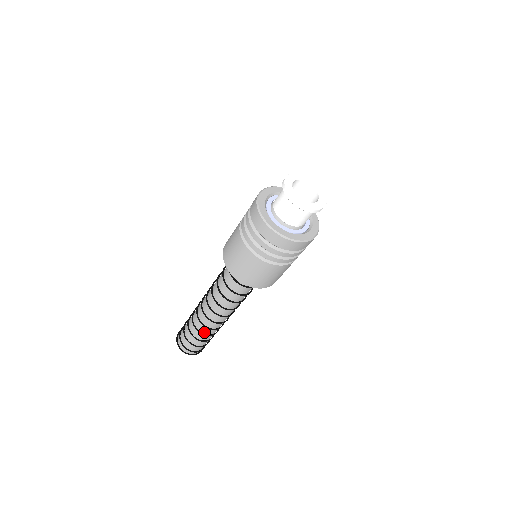
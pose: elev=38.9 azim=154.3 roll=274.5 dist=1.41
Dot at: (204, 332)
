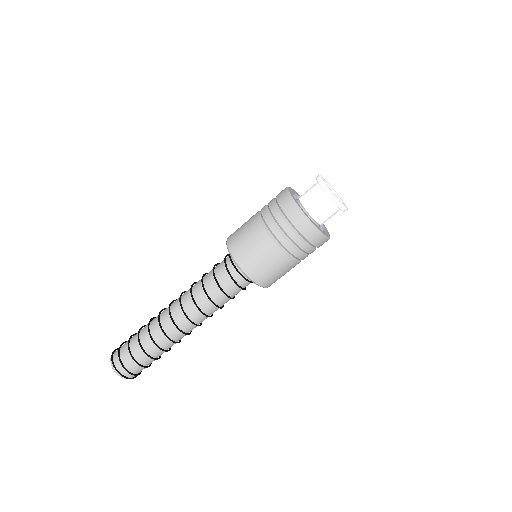
Dot at: (158, 343)
